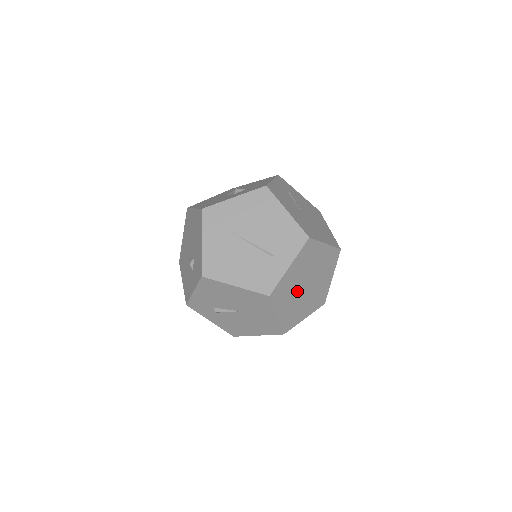
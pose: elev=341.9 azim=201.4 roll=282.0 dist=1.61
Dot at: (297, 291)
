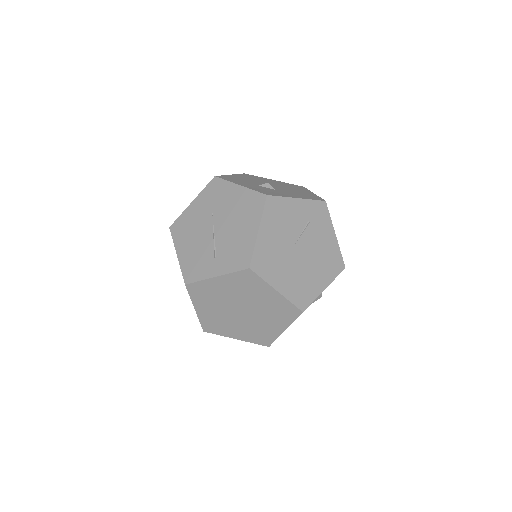
Dot at: (226, 306)
